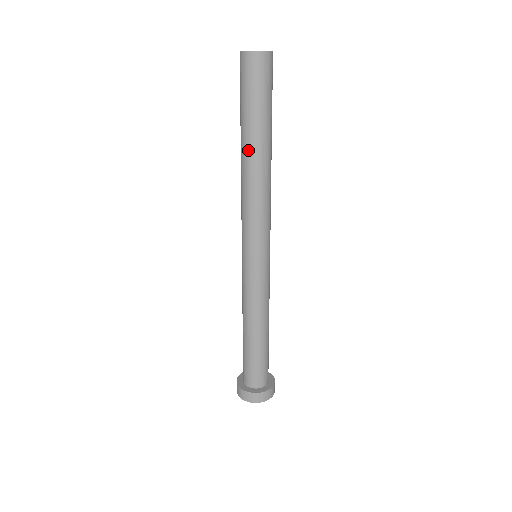
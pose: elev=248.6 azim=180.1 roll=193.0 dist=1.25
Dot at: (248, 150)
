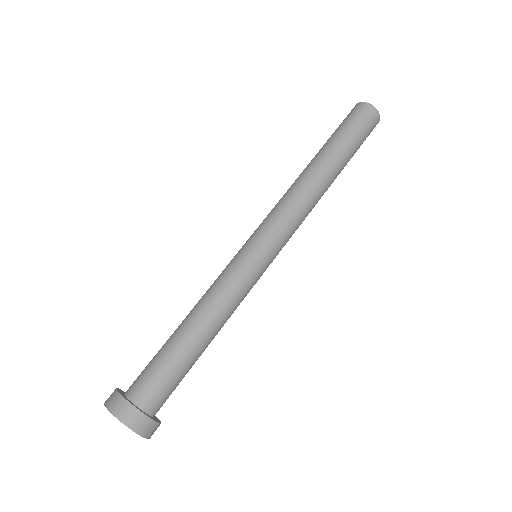
Dot at: (314, 159)
